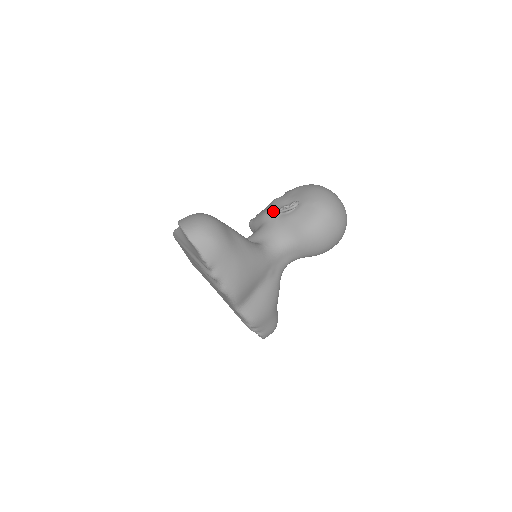
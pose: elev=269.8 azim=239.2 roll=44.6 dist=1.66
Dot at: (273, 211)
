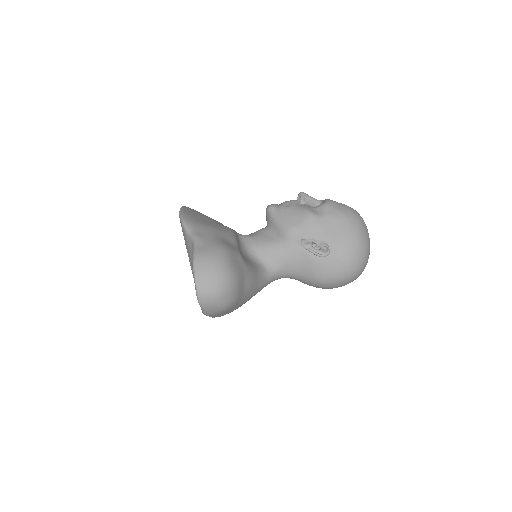
Dot at: (299, 236)
